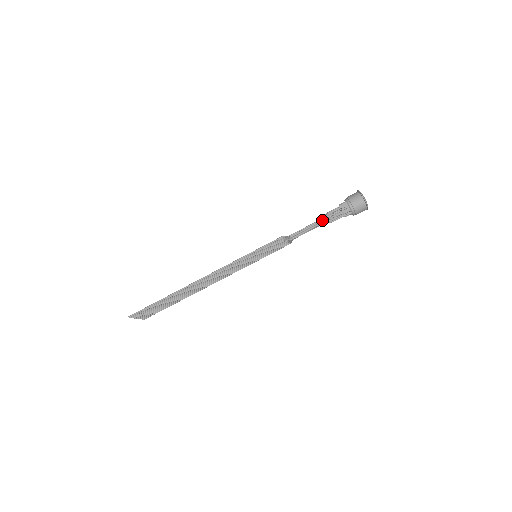
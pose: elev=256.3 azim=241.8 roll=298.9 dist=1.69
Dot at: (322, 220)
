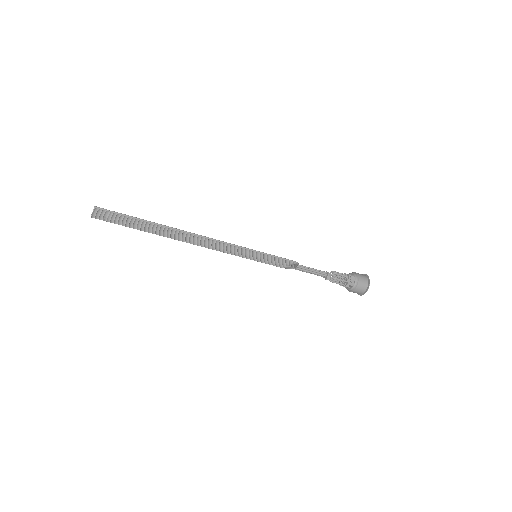
Dot at: (328, 274)
